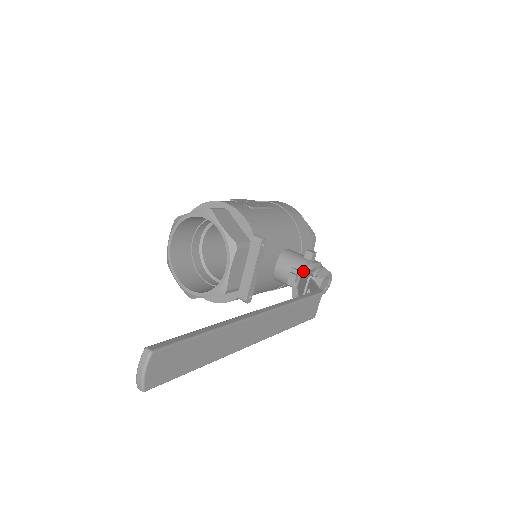
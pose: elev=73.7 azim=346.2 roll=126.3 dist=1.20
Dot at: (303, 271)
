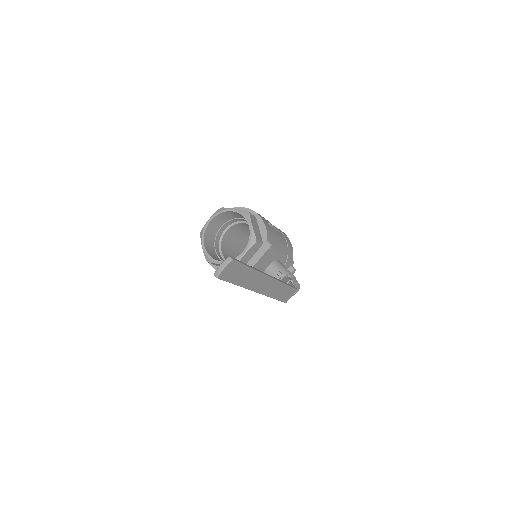
Dot at: occluded
